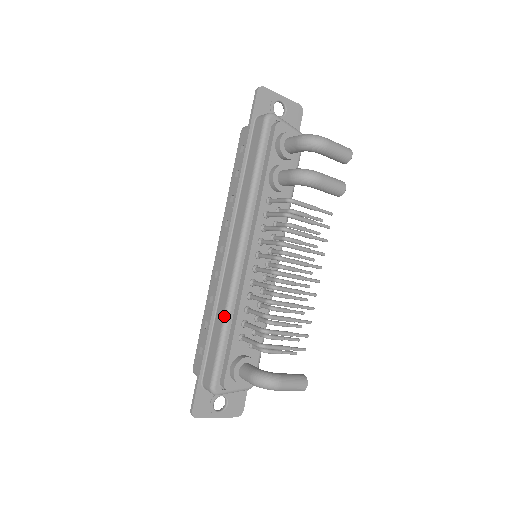
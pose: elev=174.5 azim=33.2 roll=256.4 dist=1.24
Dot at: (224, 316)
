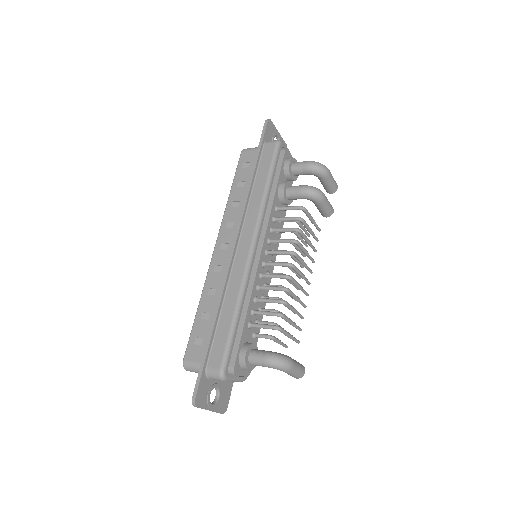
Dot at: (237, 302)
